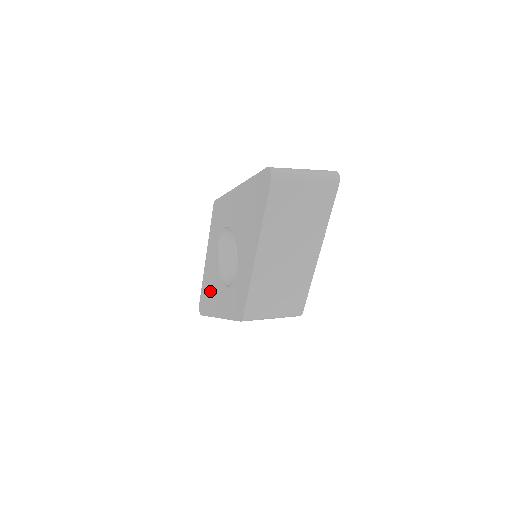
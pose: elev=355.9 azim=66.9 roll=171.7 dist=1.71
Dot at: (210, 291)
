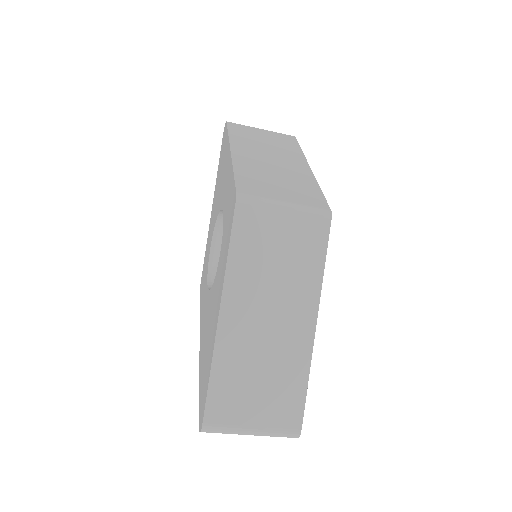
Dot at: (207, 341)
